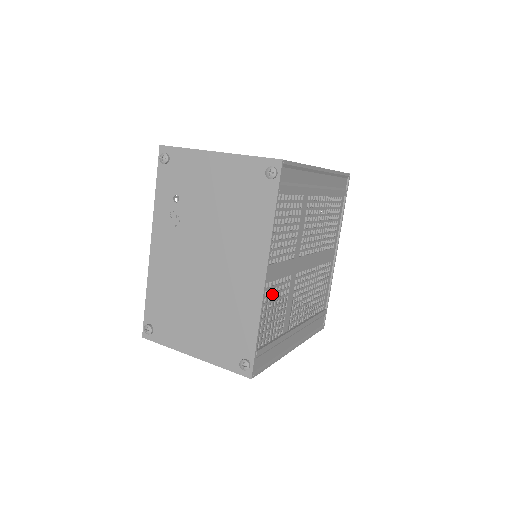
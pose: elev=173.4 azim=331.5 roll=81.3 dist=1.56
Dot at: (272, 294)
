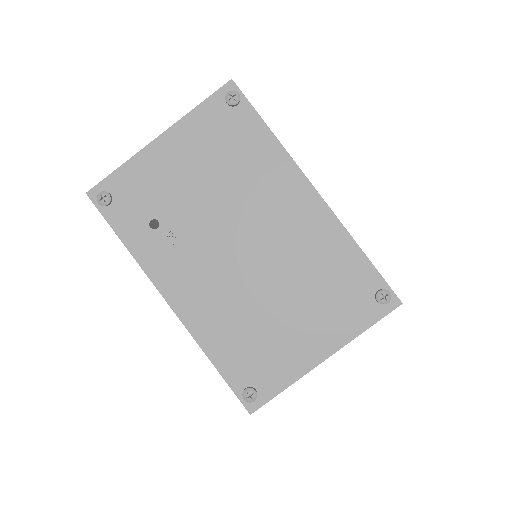
Dot at: occluded
